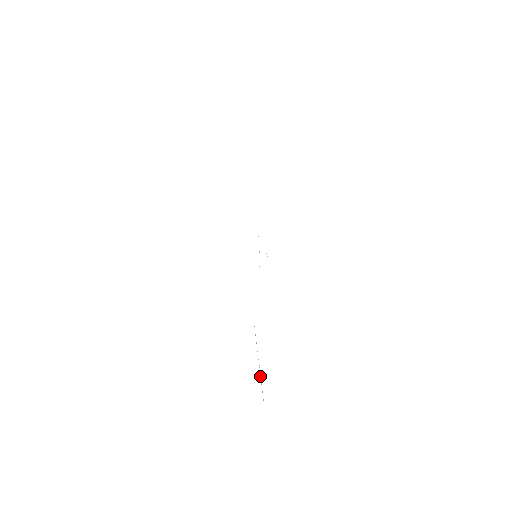
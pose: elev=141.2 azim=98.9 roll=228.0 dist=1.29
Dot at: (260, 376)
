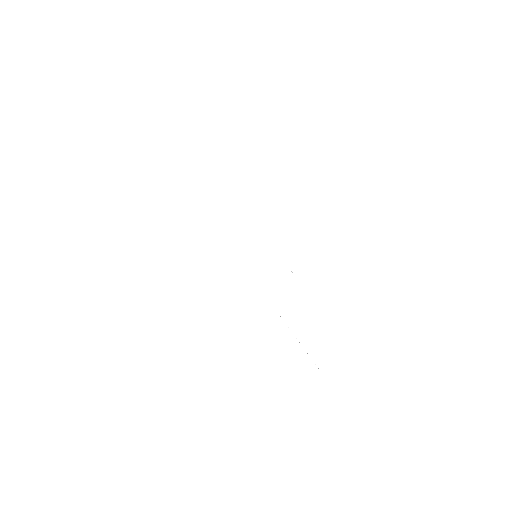
Dot at: occluded
